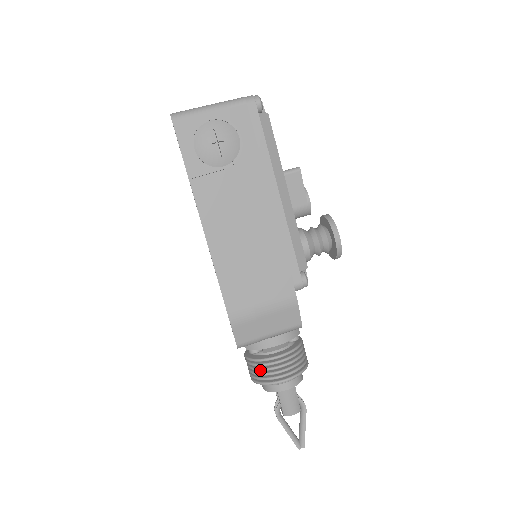
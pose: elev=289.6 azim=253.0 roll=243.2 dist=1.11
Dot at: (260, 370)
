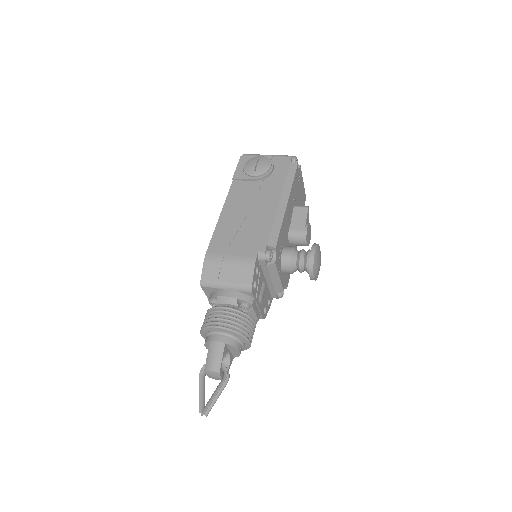
Dot at: (208, 316)
